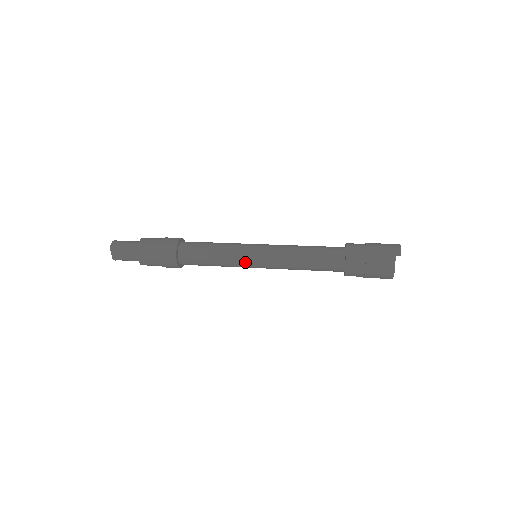
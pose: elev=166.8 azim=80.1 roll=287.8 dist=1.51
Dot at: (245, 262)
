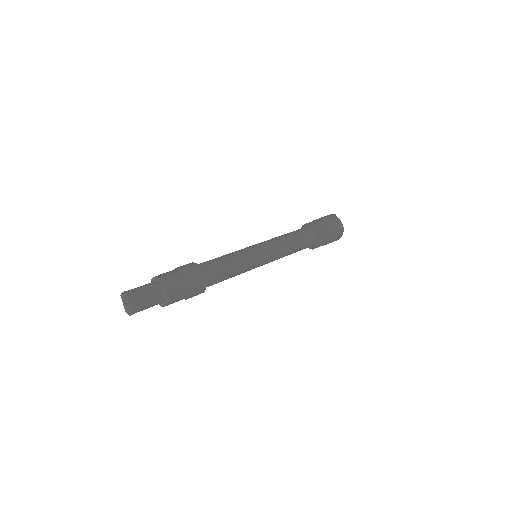
Dot at: (257, 258)
